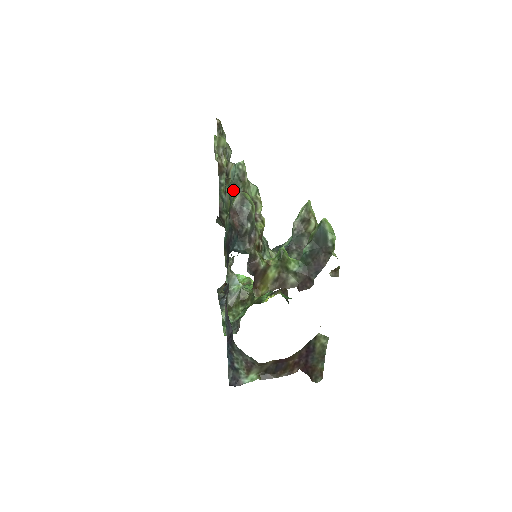
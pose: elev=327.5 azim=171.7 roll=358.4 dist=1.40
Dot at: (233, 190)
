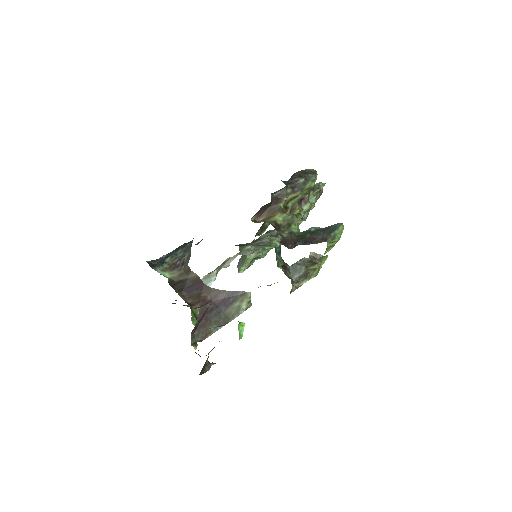
Dot at: occluded
